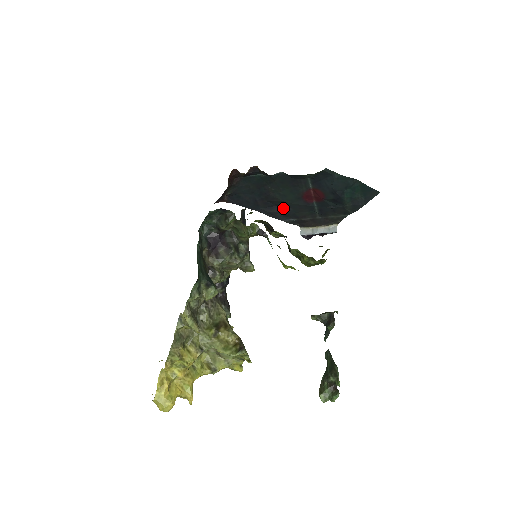
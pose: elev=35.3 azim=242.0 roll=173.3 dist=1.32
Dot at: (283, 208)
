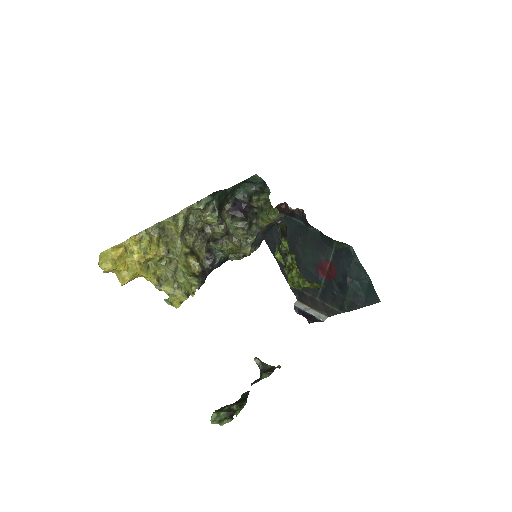
Dot at: occluded
